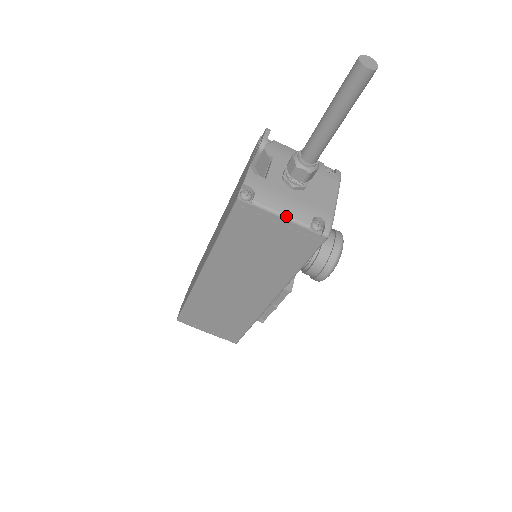
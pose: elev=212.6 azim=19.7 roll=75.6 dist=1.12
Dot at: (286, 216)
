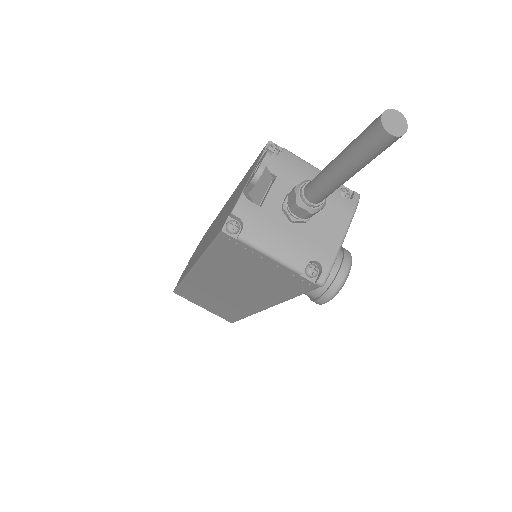
Dot at: (276, 258)
